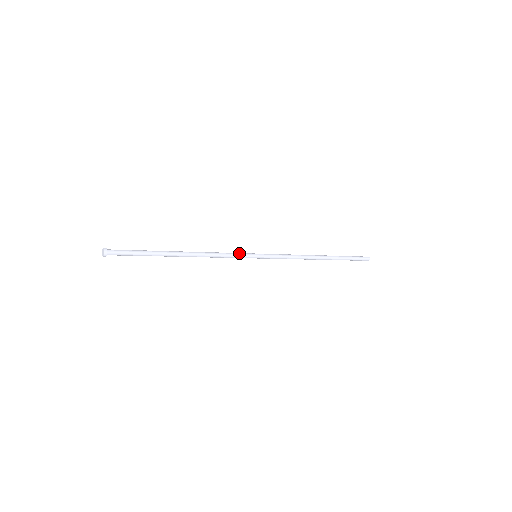
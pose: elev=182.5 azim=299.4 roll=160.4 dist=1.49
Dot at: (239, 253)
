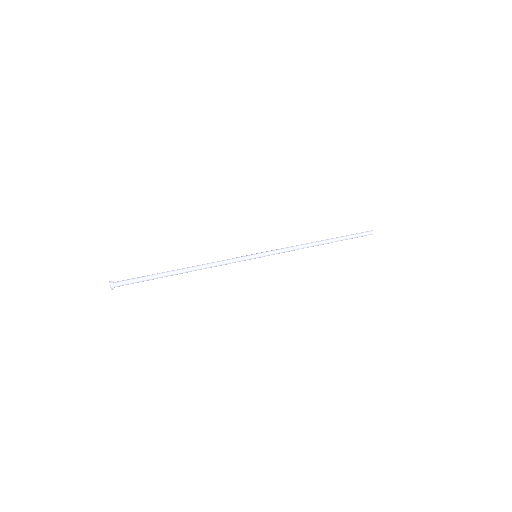
Dot at: (240, 260)
